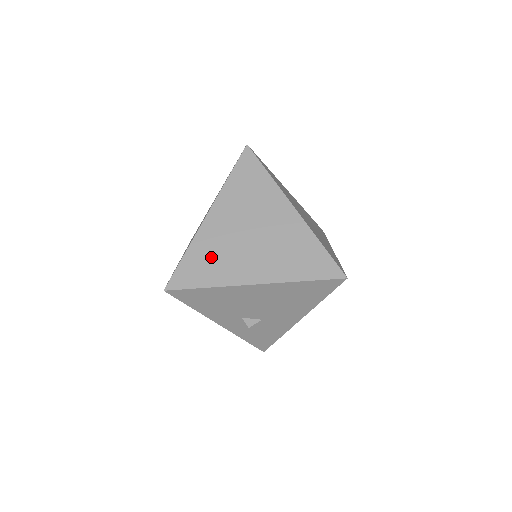
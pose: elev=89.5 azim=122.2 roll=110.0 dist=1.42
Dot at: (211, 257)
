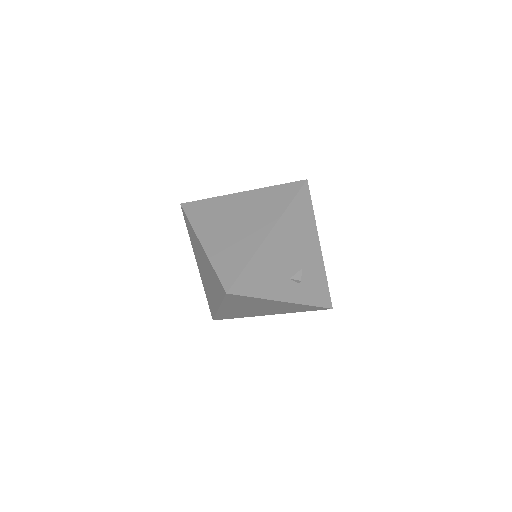
Dot at: (230, 253)
